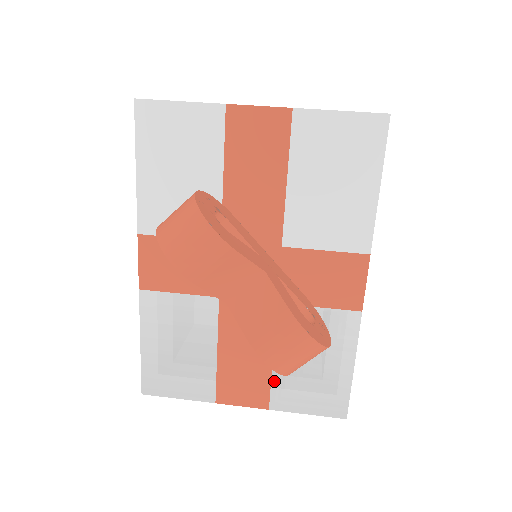
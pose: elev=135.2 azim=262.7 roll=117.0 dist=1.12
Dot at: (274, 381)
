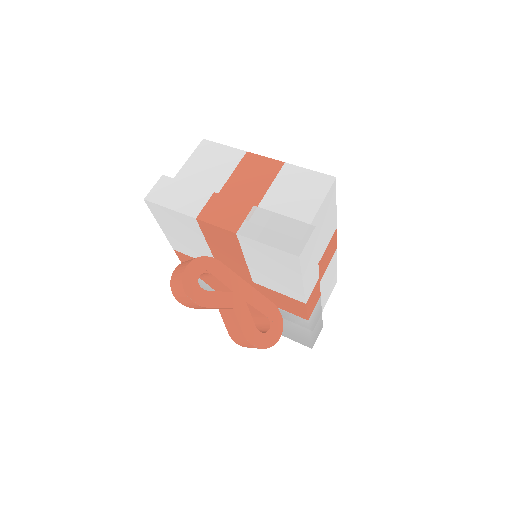
Dot at: occluded
